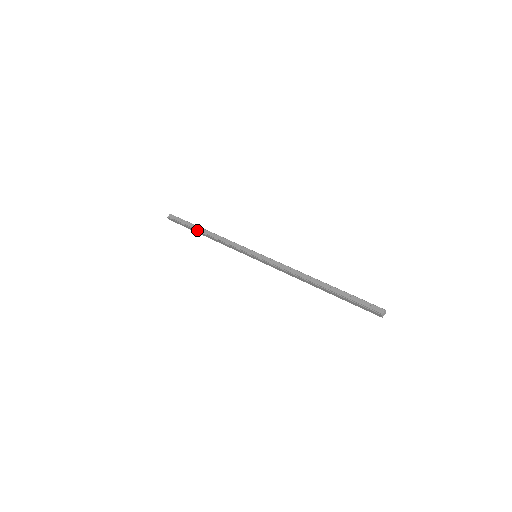
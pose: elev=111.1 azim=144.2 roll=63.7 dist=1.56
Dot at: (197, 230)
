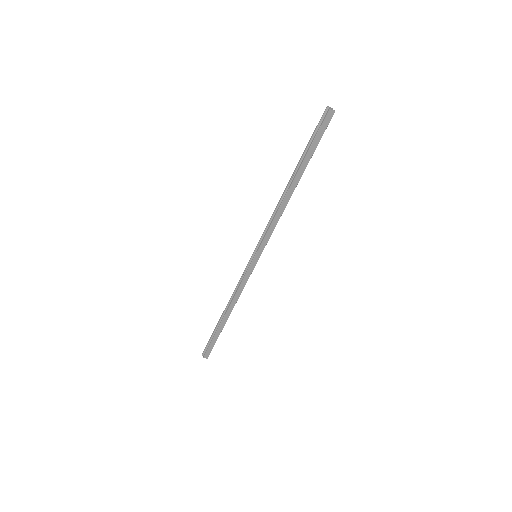
Dot at: (220, 323)
